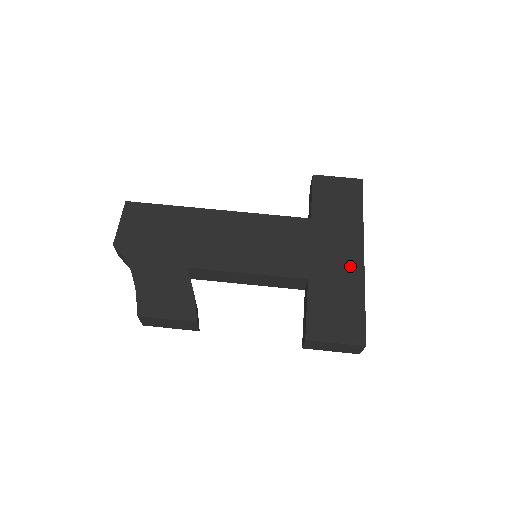
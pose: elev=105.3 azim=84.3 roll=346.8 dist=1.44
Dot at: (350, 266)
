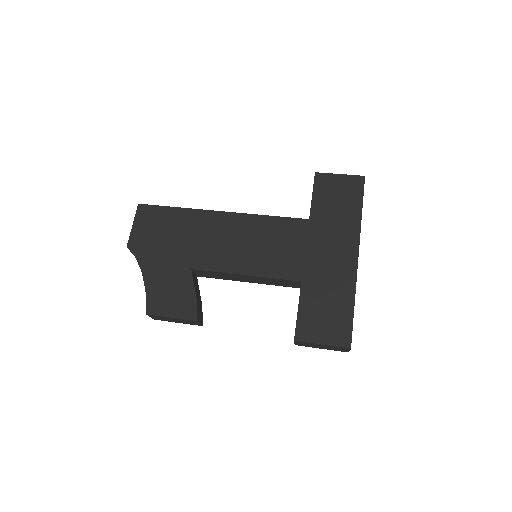
Dot at: (343, 268)
